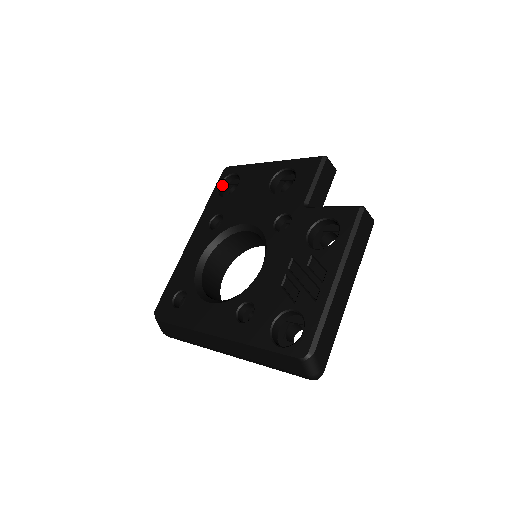
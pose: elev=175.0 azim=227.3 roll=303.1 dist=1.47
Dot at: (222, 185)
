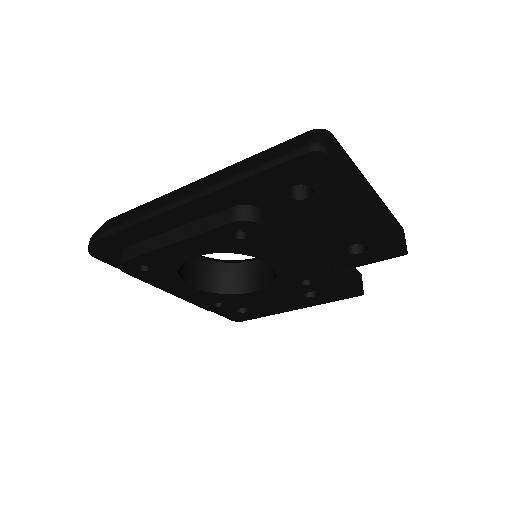
Dot at: occluded
